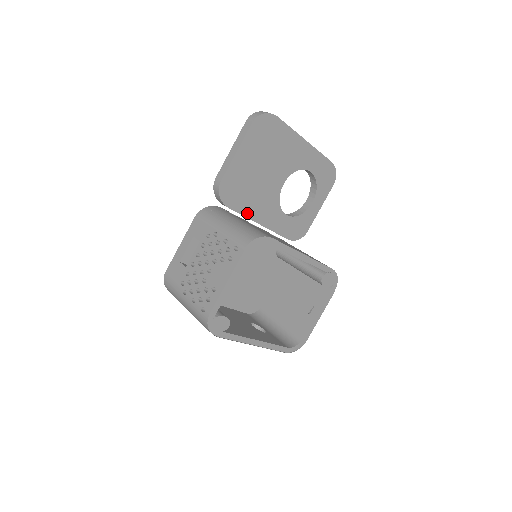
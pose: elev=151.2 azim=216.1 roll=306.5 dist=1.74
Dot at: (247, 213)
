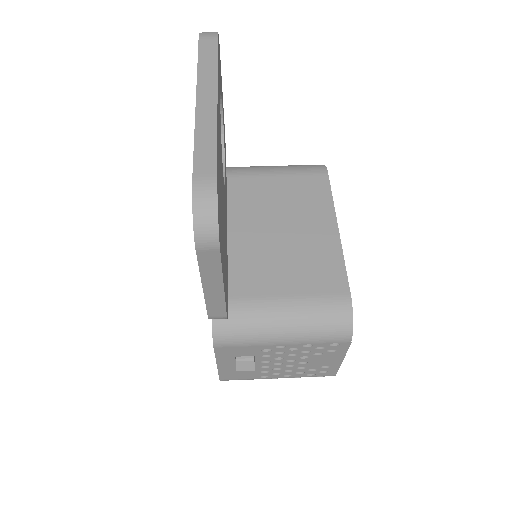
Dot at: occluded
